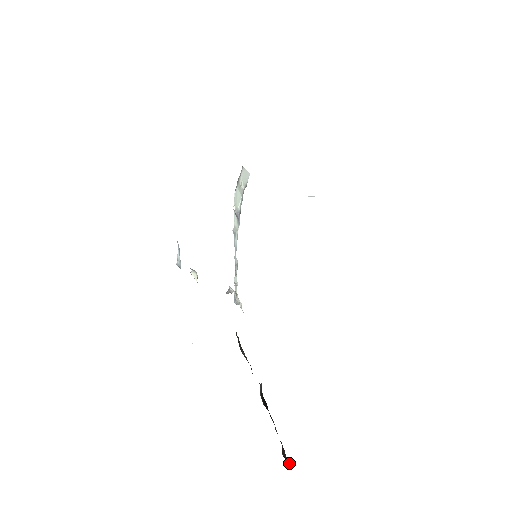
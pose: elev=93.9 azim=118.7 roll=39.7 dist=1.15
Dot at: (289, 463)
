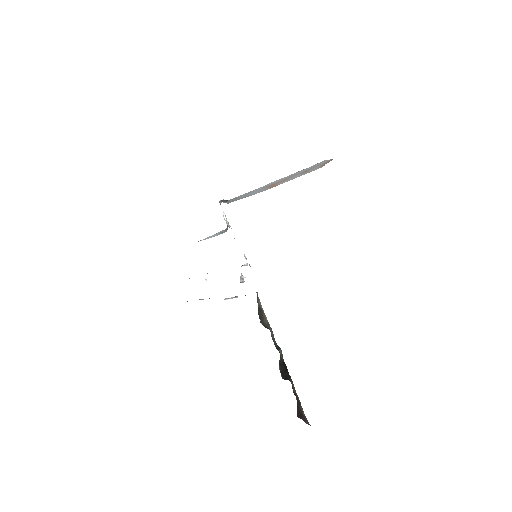
Dot at: occluded
